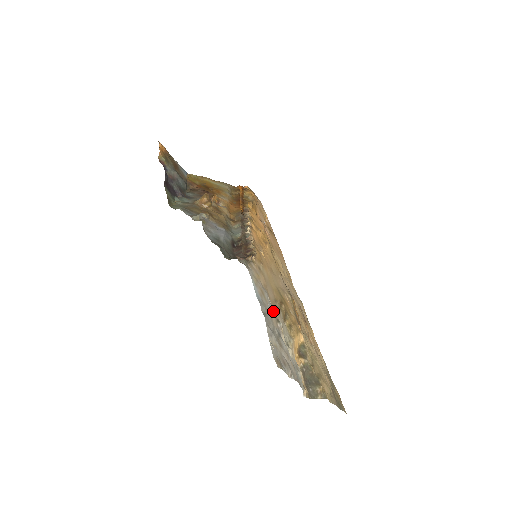
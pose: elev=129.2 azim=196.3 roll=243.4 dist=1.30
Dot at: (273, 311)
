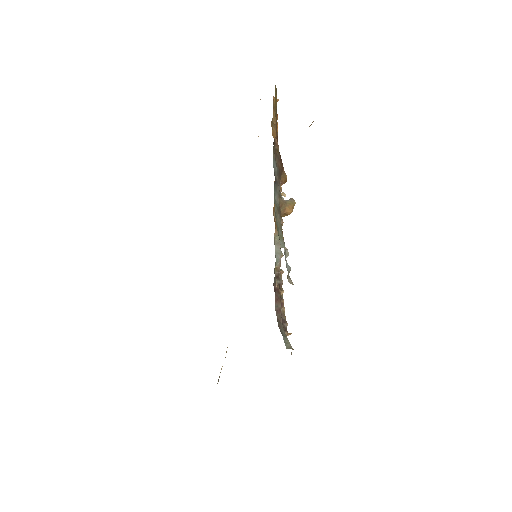
Dot at: occluded
